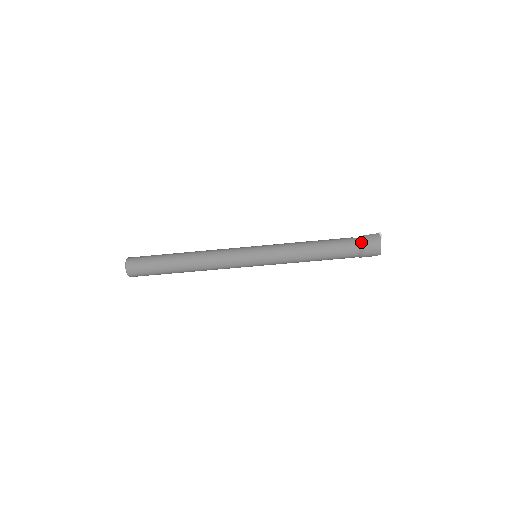
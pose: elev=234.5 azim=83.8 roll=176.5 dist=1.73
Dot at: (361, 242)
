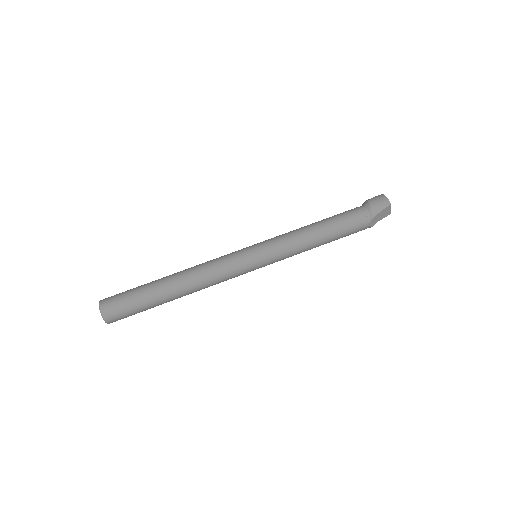
Dot at: (363, 204)
